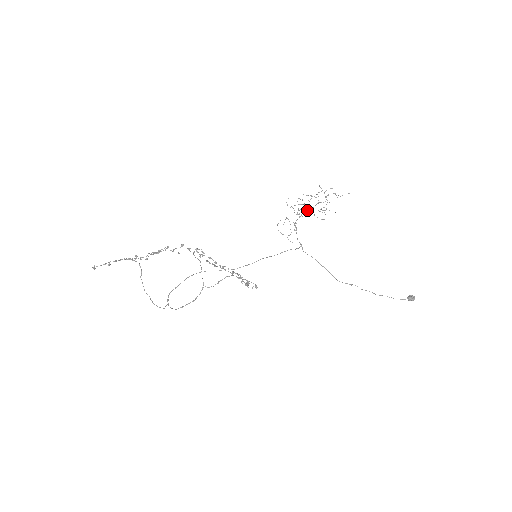
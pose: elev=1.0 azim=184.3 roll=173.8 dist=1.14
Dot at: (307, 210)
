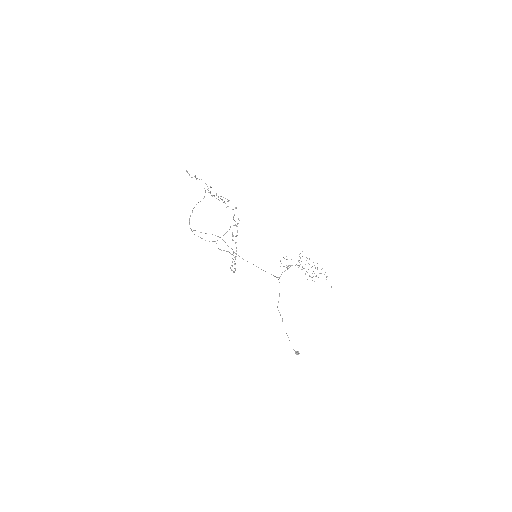
Dot at: (304, 268)
